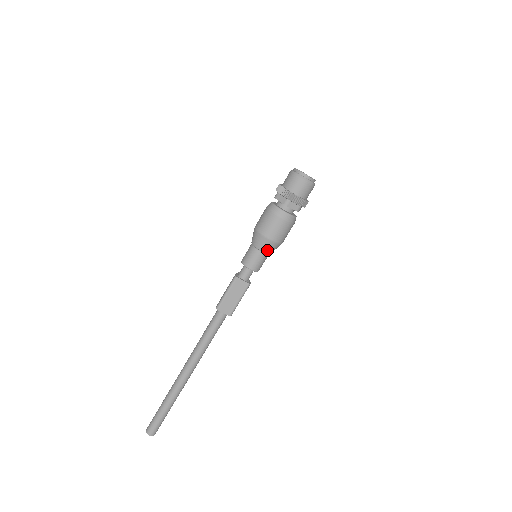
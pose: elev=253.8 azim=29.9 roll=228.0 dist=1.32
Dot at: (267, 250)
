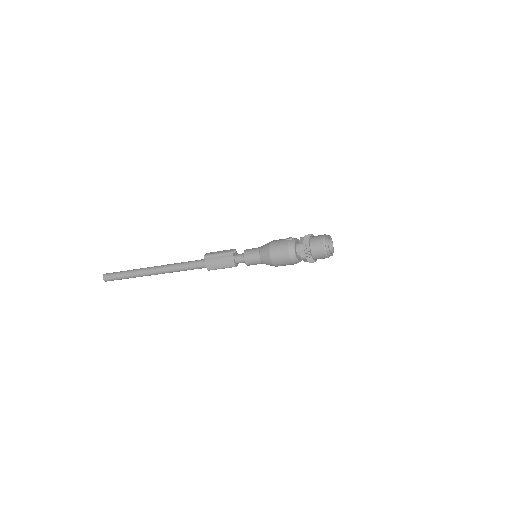
Dot at: occluded
